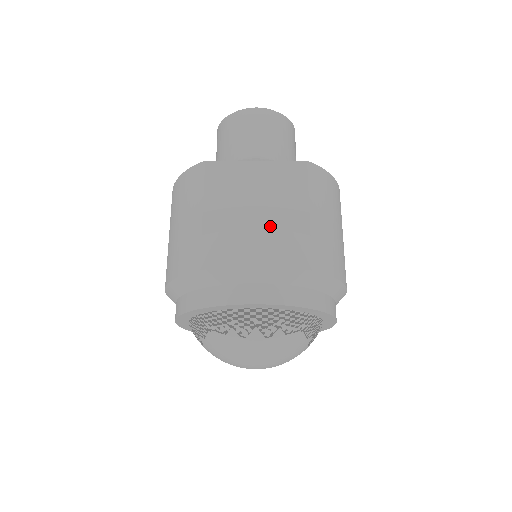
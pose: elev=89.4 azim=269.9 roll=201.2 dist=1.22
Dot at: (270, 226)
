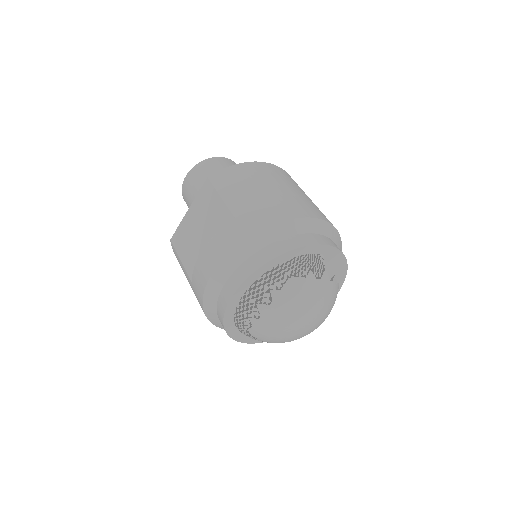
Dot at: occluded
